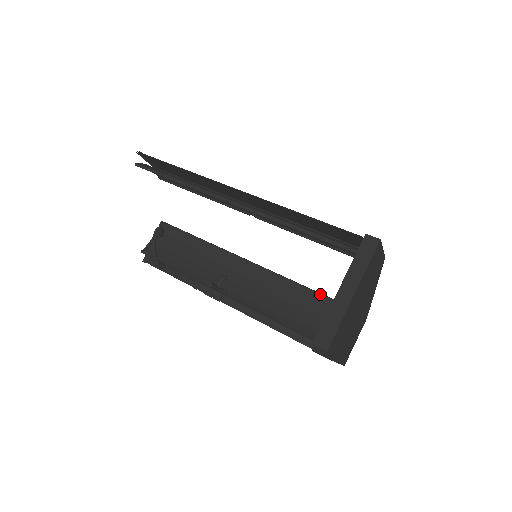
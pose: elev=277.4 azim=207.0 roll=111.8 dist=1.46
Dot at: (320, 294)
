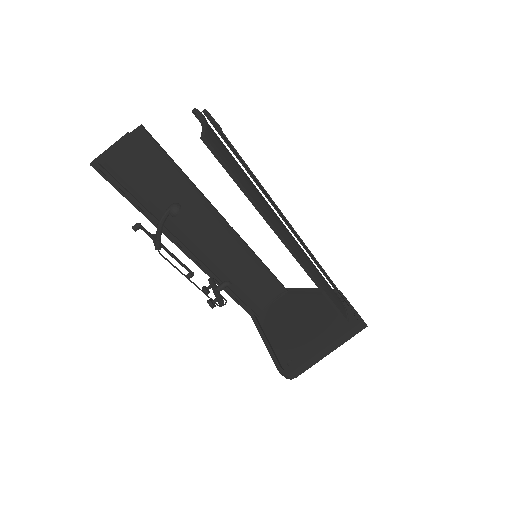
Dot at: (272, 275)
